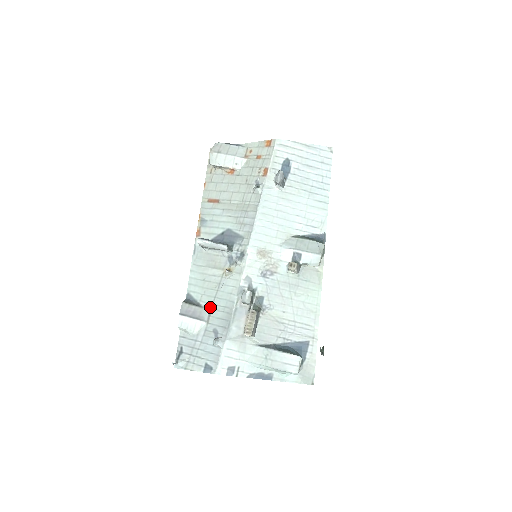
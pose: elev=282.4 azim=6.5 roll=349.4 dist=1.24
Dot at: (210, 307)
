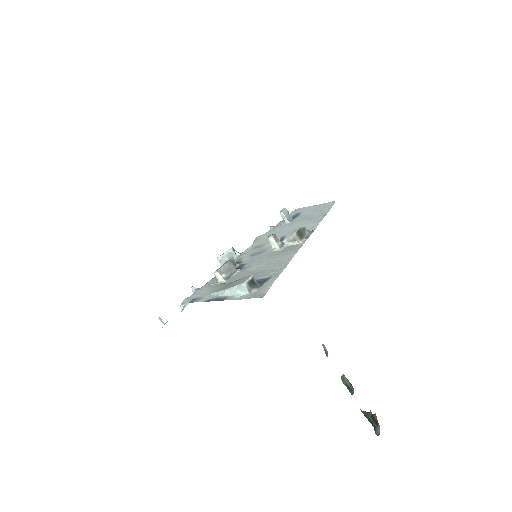
Dot at: occluded
